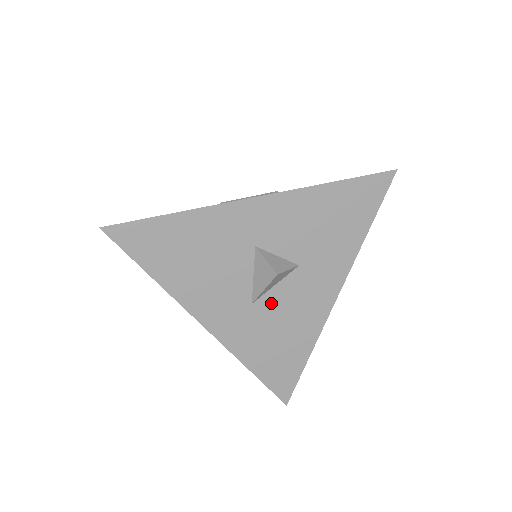
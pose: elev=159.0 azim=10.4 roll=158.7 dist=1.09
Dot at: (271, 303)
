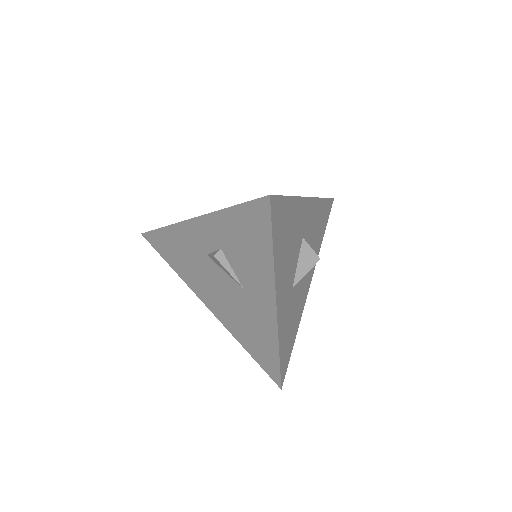
Dot at: (296, 289)
